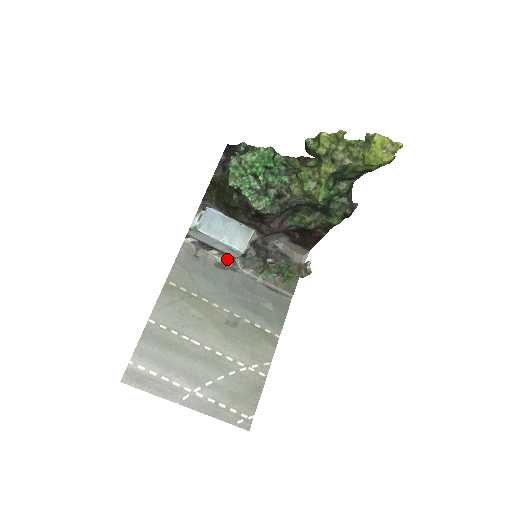
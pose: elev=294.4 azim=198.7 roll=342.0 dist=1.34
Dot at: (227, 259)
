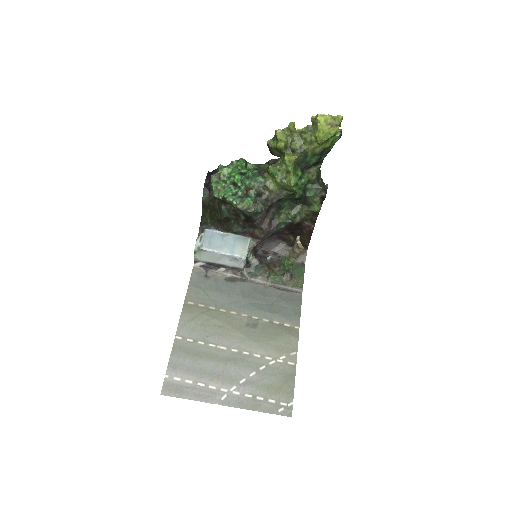
Dot at: (235, 273)
